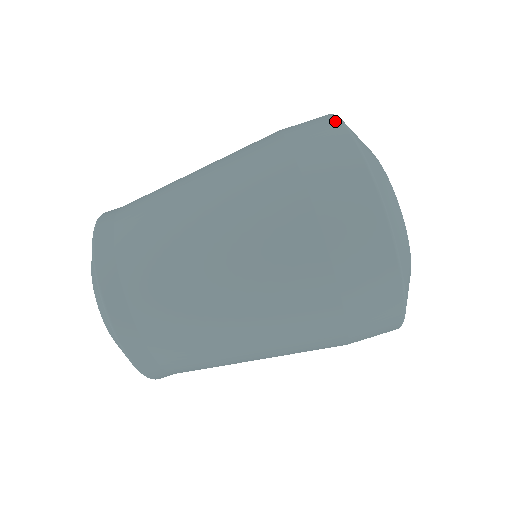
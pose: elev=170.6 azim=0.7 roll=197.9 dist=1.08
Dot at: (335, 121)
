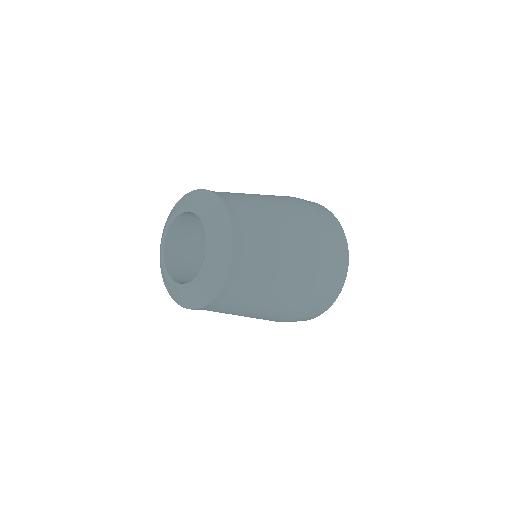
Dot at: (329, 211)
